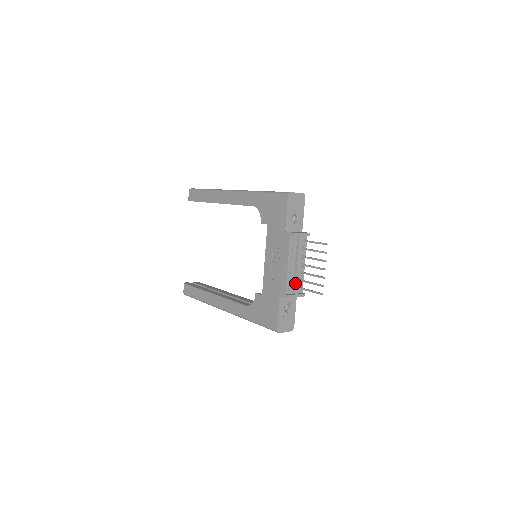
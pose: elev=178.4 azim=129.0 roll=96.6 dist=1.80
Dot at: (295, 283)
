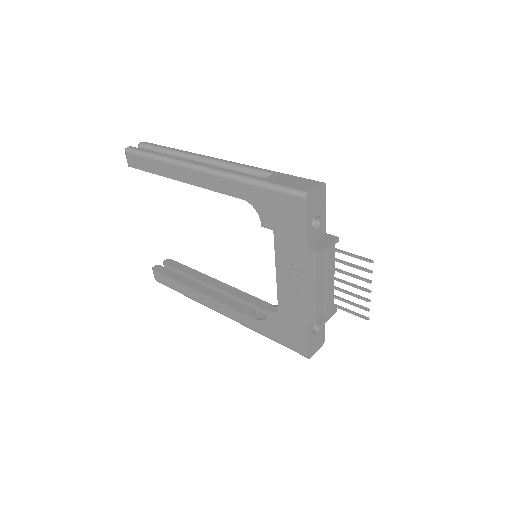
Dot at: (327, 306)
